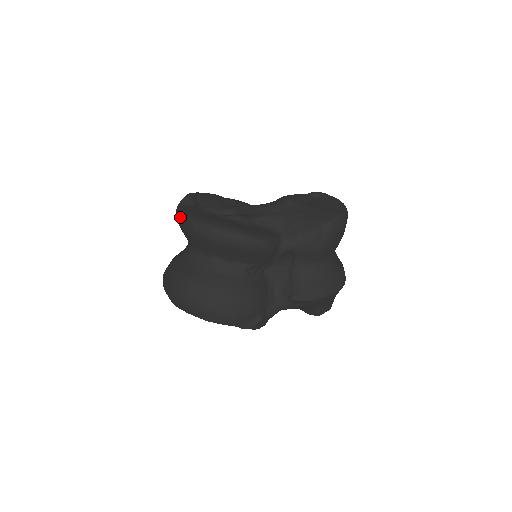
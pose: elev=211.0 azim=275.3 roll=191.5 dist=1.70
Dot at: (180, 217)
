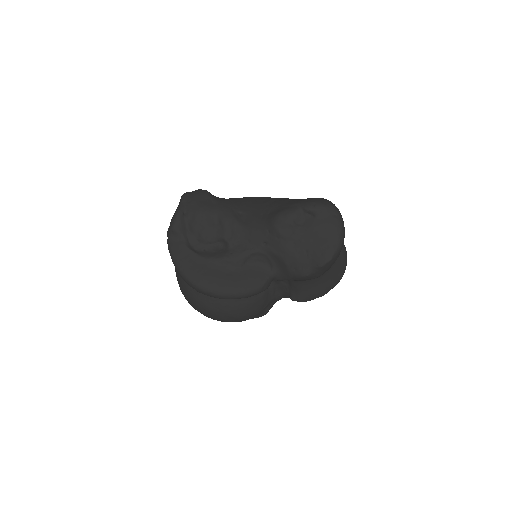
Dot at: occluded
